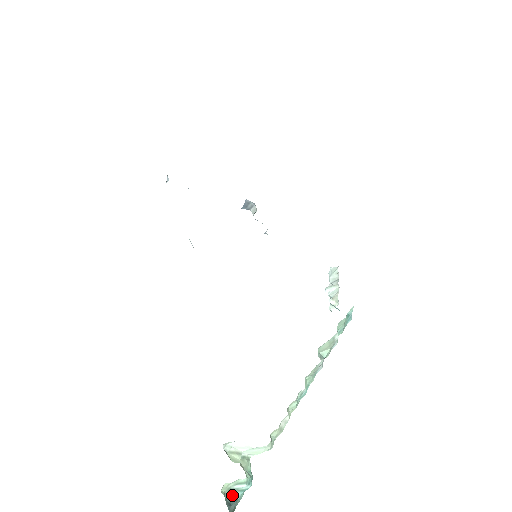
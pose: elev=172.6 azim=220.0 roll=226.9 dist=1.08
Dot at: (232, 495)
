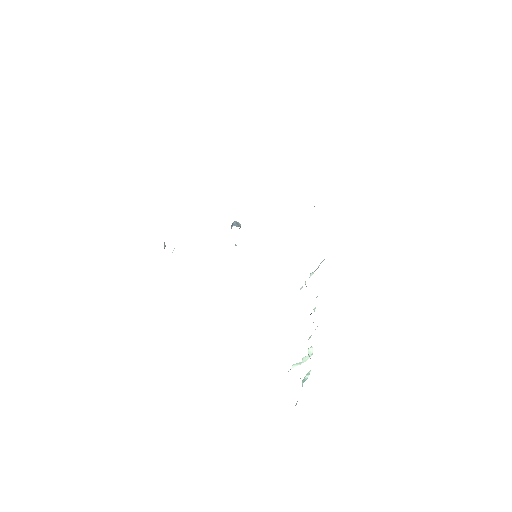
Dot at: (302, 383)
